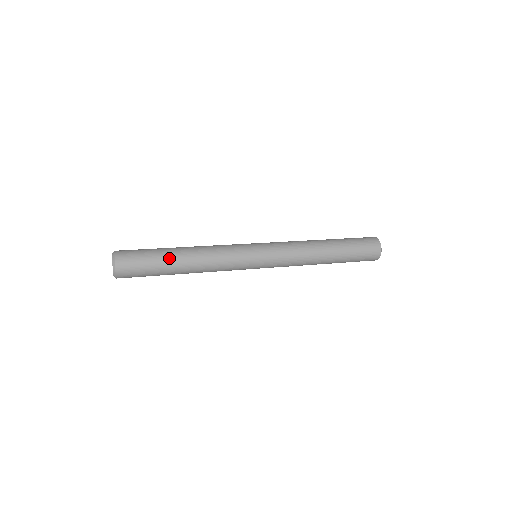
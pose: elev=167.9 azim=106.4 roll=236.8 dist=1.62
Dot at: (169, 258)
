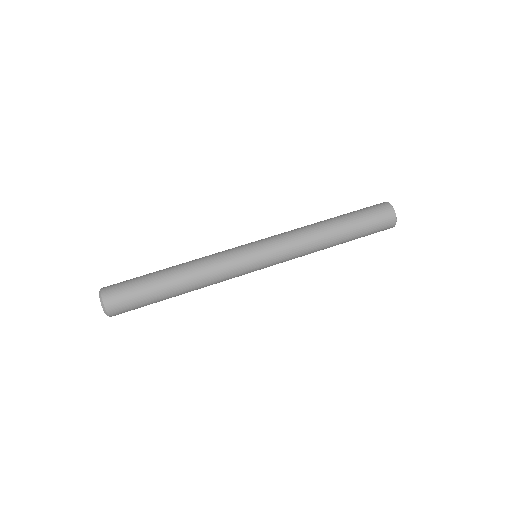
Dot at: (159, 280)
